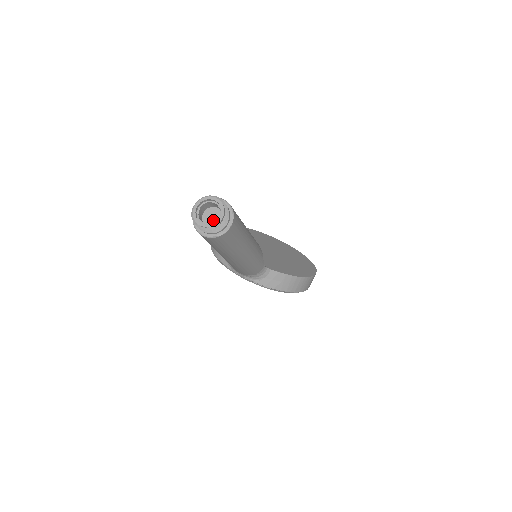
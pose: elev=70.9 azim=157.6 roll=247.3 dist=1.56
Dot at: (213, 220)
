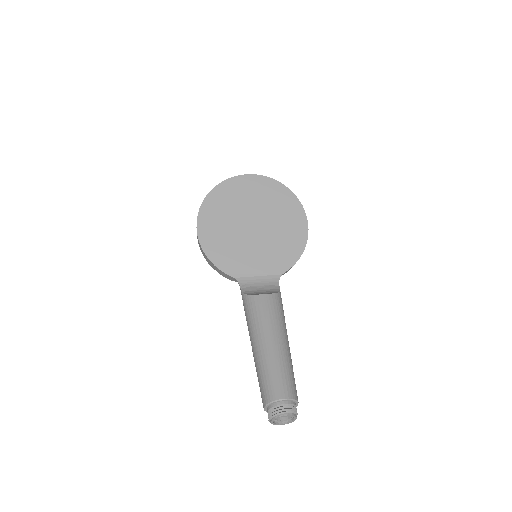
Dot at: occluded
